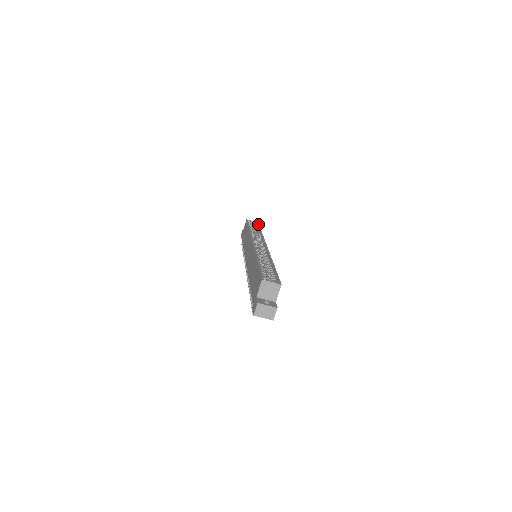
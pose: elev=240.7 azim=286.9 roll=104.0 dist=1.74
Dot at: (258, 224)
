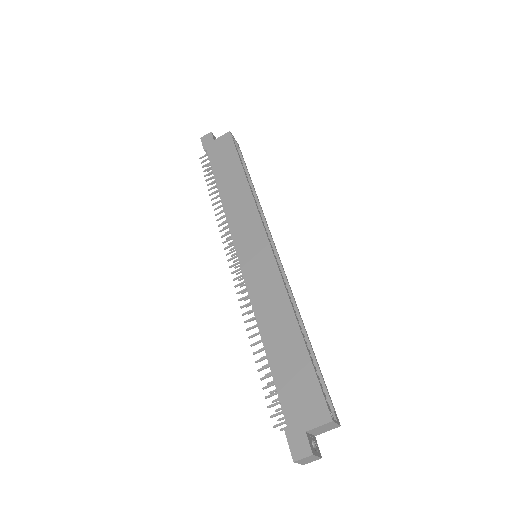
Dot at: occluded
